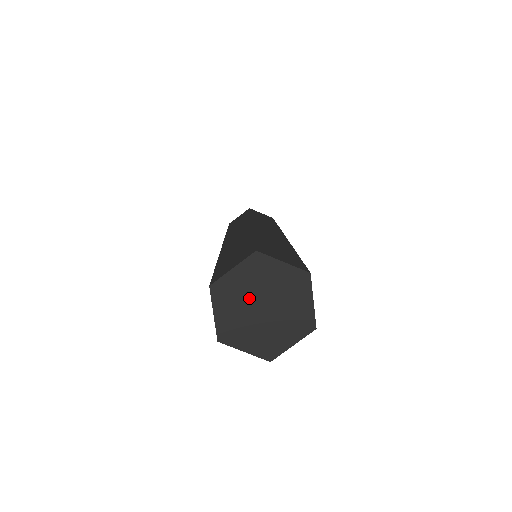
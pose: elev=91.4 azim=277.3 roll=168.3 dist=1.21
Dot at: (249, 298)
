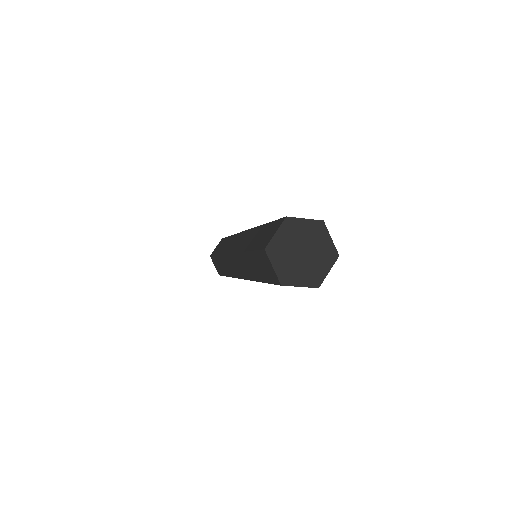
Dot at: (292, 249)
